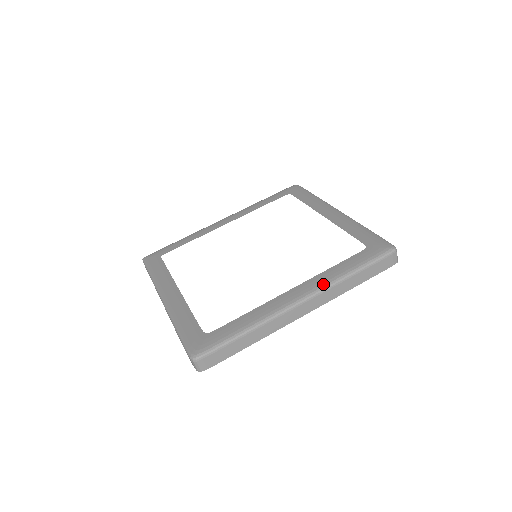
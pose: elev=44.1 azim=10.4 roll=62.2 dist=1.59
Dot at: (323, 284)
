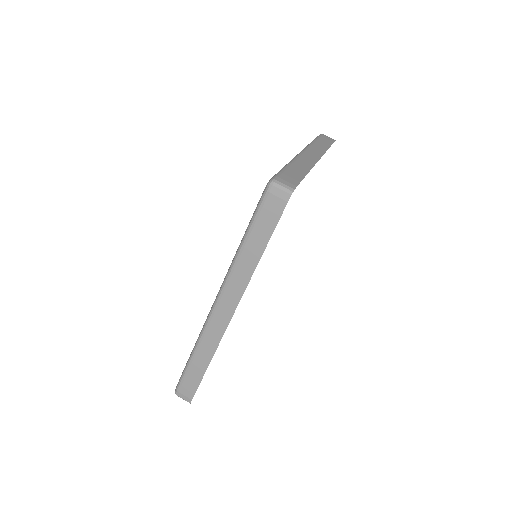
Dot at: (226, 275)
